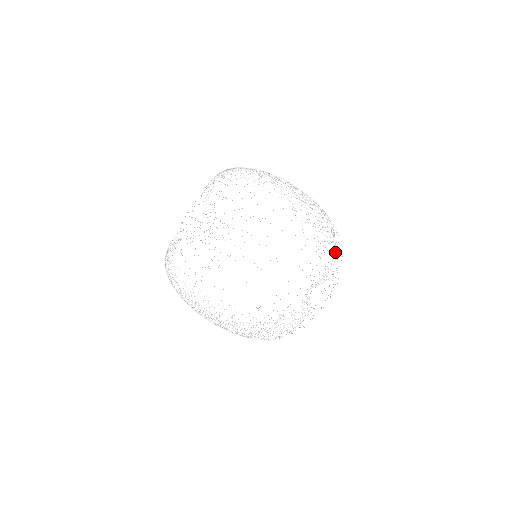
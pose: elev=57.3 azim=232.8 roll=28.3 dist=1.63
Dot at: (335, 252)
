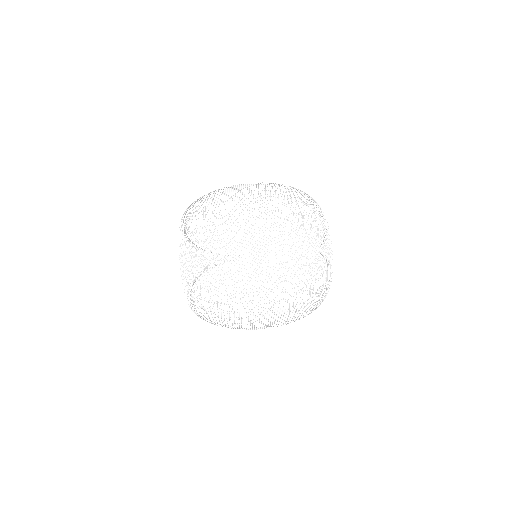
Dot at: occluded
